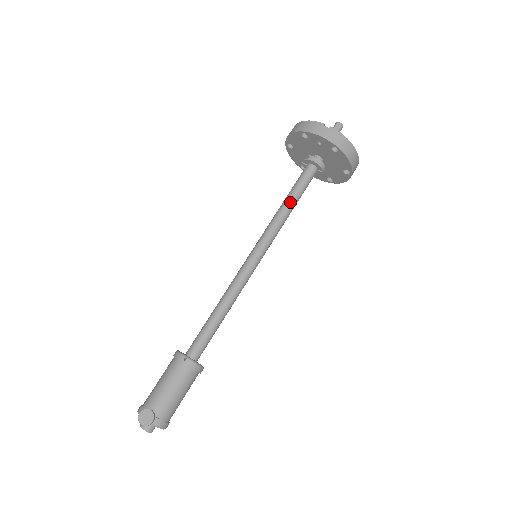
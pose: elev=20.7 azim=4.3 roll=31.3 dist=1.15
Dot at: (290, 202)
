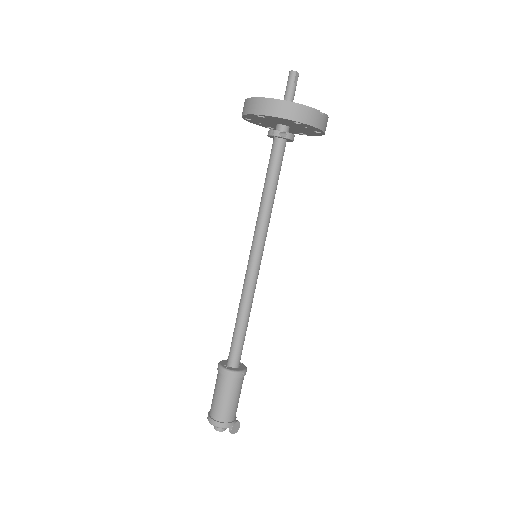
Dot at: (275, 192)
